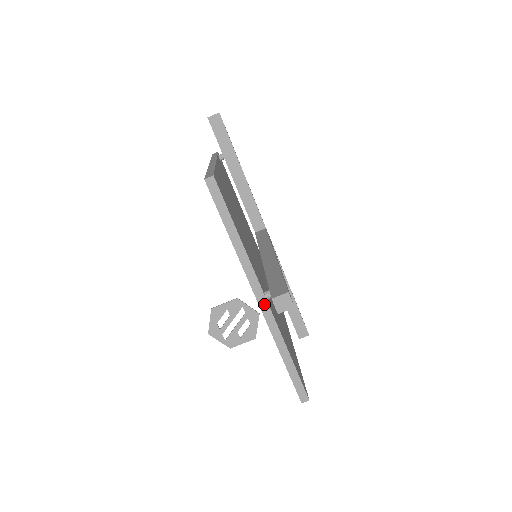
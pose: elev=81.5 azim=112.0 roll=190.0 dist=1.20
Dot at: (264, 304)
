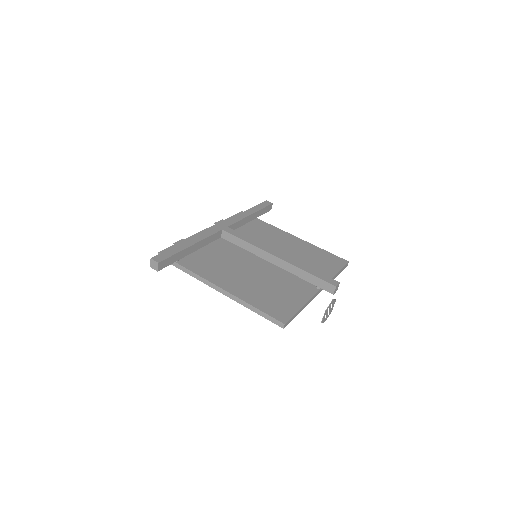
Dot at: (322, 289)
